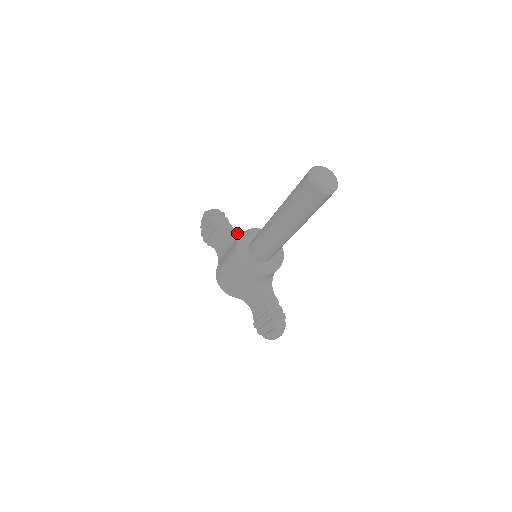
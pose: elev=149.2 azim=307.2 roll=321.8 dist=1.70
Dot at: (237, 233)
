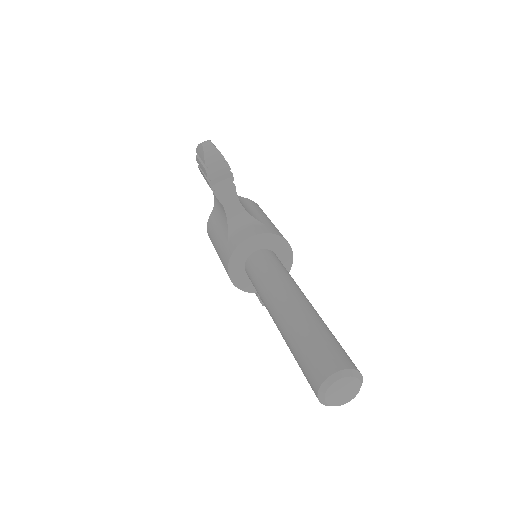
Dot at: (240, 206)
